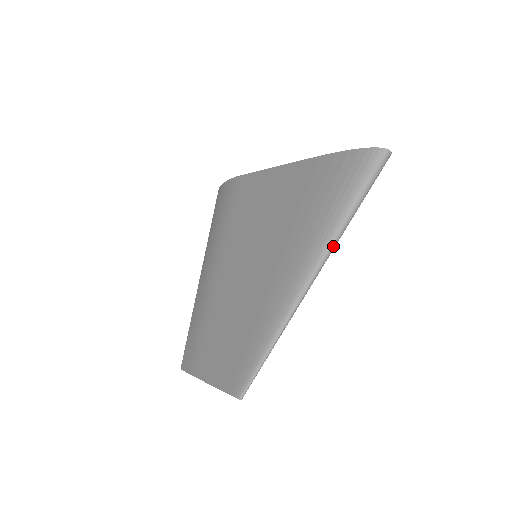
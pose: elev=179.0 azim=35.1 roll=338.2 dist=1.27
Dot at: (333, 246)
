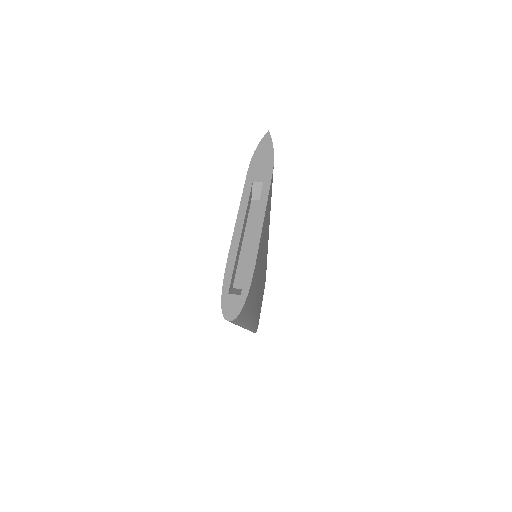
Dot at: occluded
